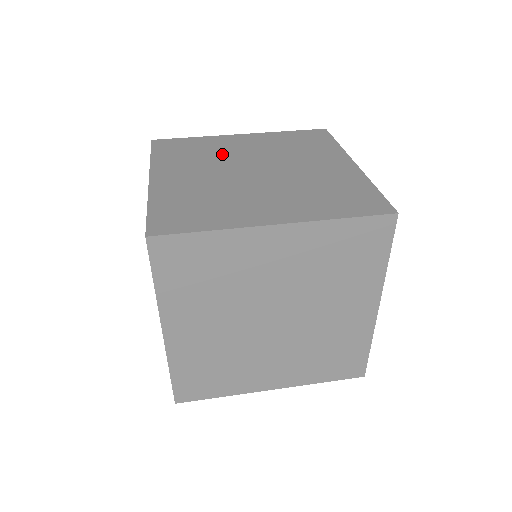
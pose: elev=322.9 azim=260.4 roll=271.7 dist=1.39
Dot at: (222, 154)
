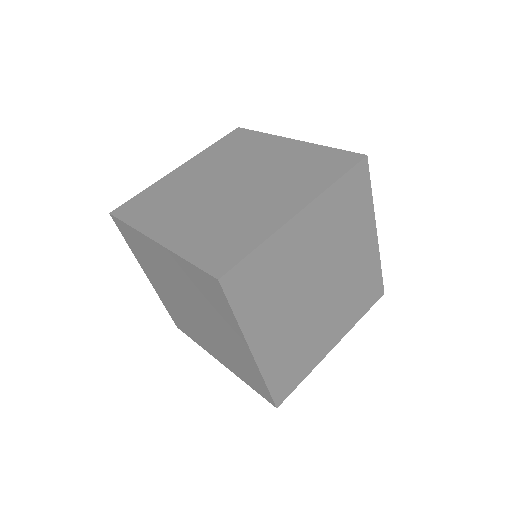
Dot at: (186, 189)
